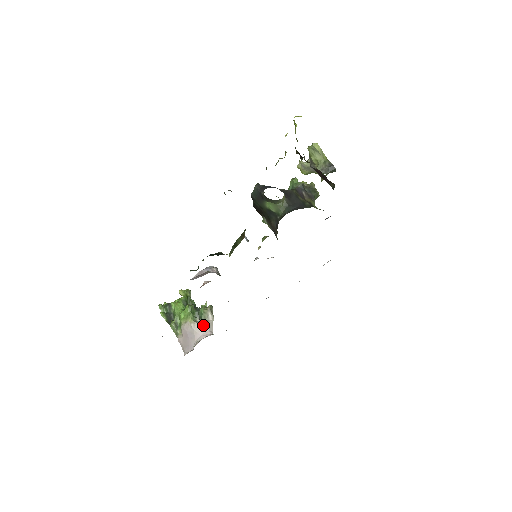
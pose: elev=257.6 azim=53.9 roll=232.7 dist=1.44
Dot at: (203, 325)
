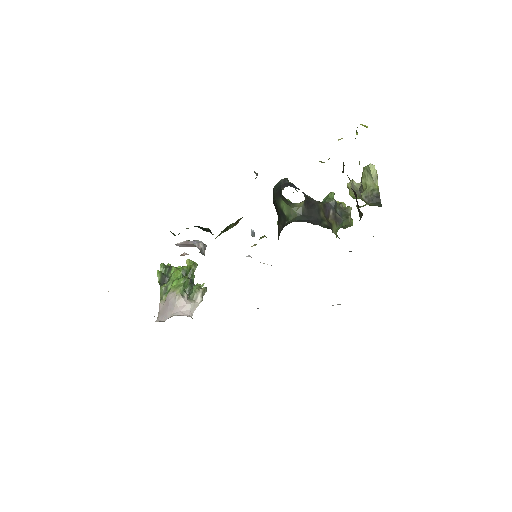
Dot at: (187, 303)
